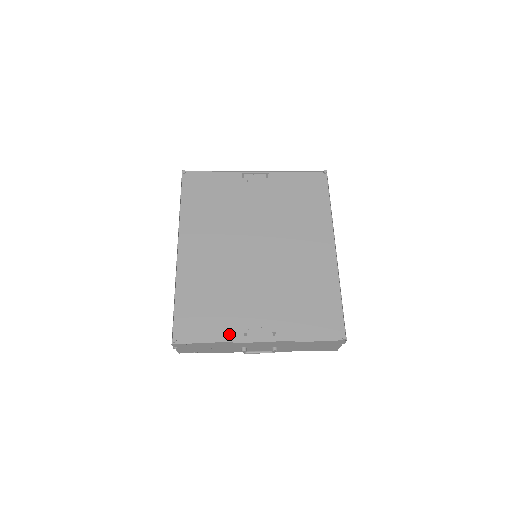
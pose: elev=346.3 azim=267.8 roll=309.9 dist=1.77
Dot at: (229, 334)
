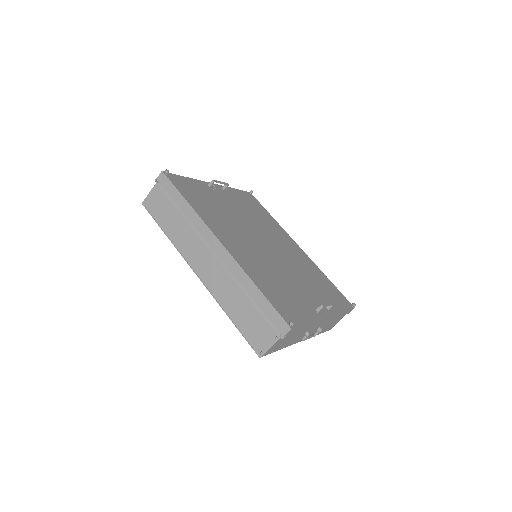
Dot at: (311, 313)
